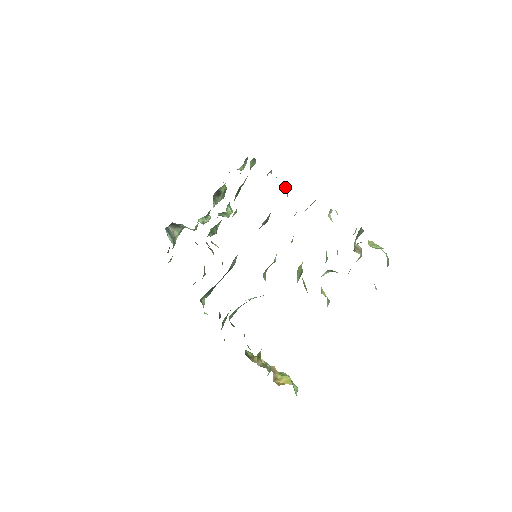
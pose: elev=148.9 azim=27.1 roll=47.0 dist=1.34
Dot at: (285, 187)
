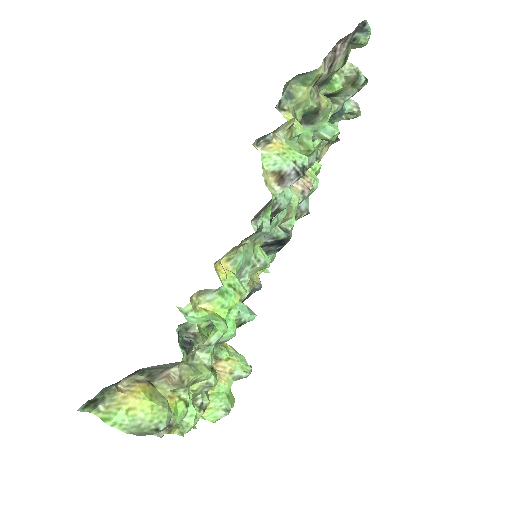
Dot at: (270, 176)
